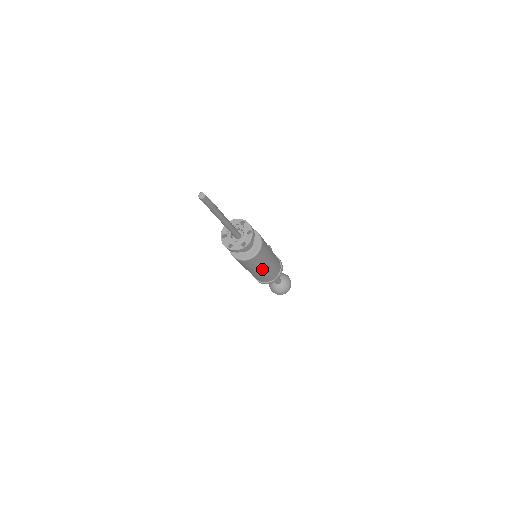
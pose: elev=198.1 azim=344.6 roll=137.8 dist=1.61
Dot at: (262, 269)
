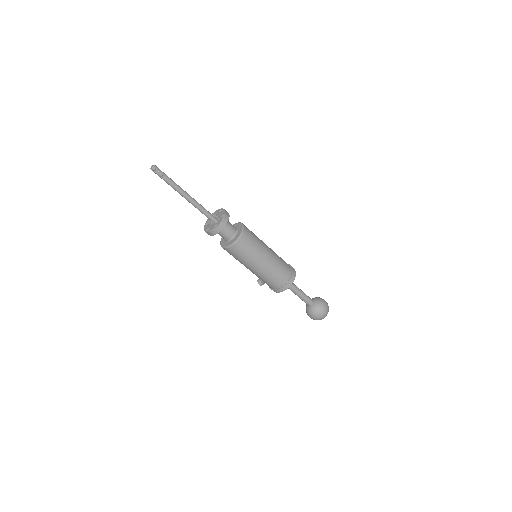
Dot at: (266, 253)
